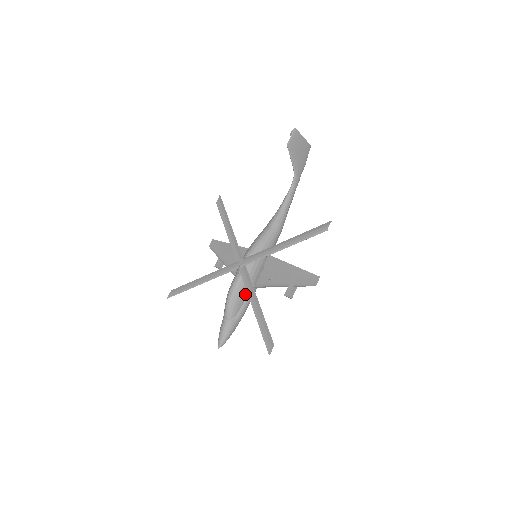
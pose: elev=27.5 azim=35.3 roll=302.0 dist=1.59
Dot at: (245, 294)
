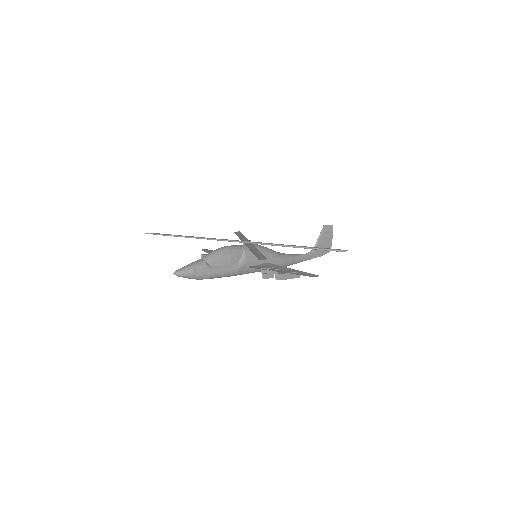
Dot at: (233, 261)
